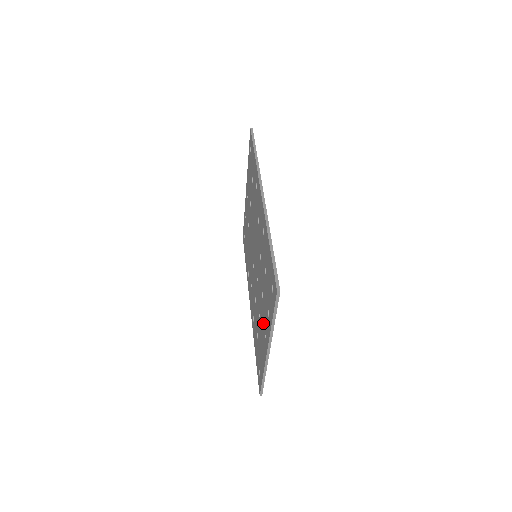
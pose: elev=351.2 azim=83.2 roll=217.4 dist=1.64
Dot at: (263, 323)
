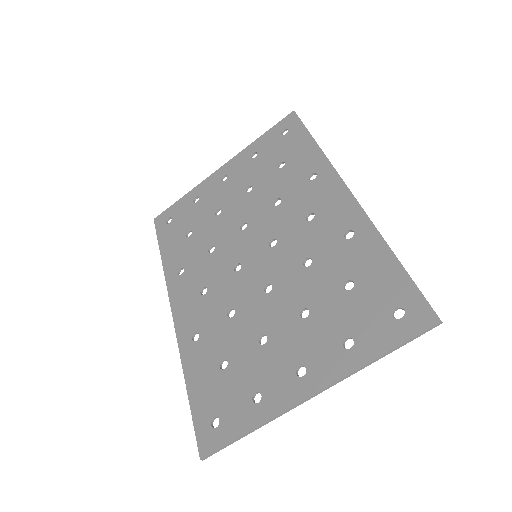
Dot at: (294, 352)
